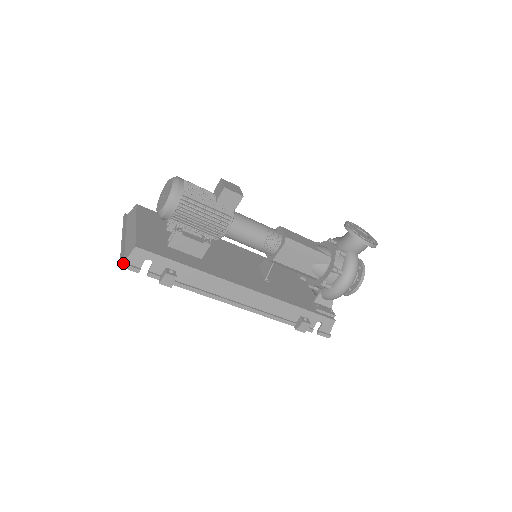
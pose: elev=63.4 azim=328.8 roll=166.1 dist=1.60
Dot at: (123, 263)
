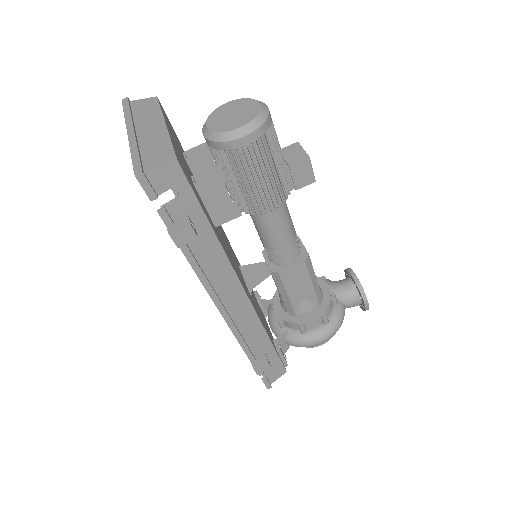
Dot at: (144, 173)
